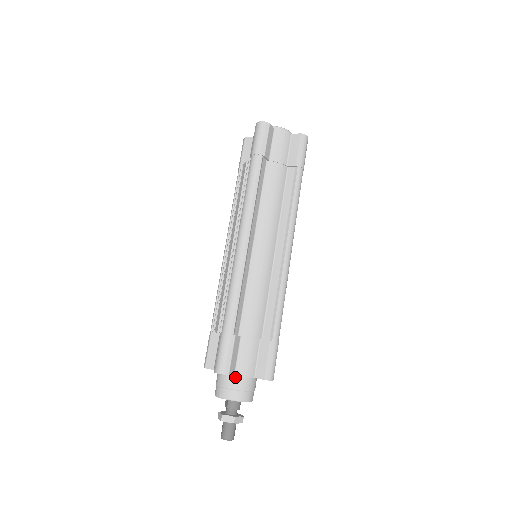
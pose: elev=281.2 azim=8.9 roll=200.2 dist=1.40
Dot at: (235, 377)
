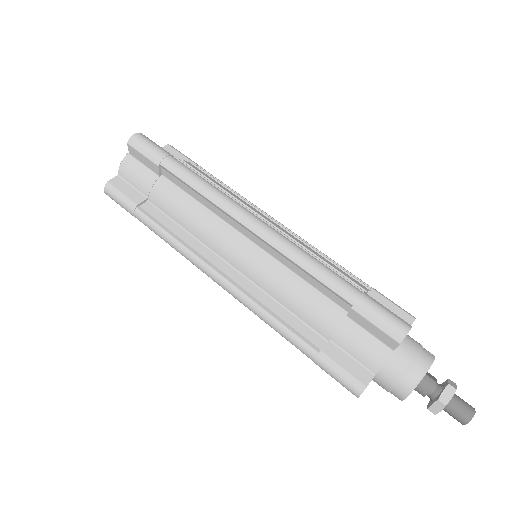
Dot at: (380, 373)
